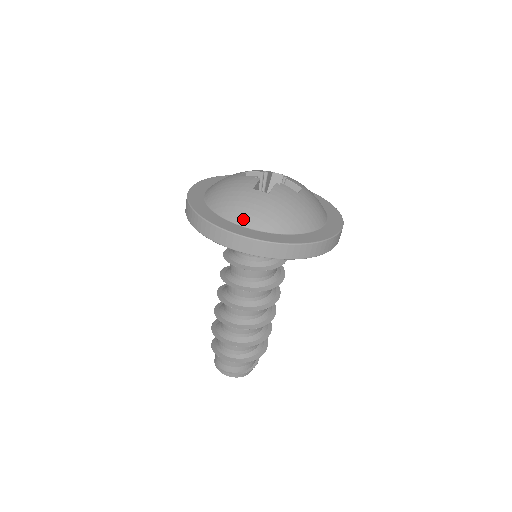
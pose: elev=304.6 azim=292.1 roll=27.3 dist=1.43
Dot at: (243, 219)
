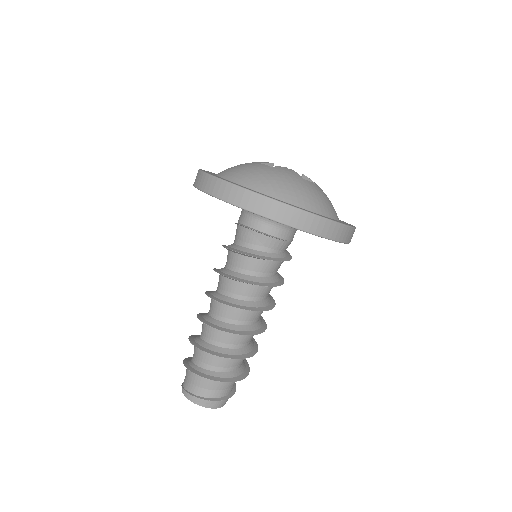
Dot at: (233, 176)
